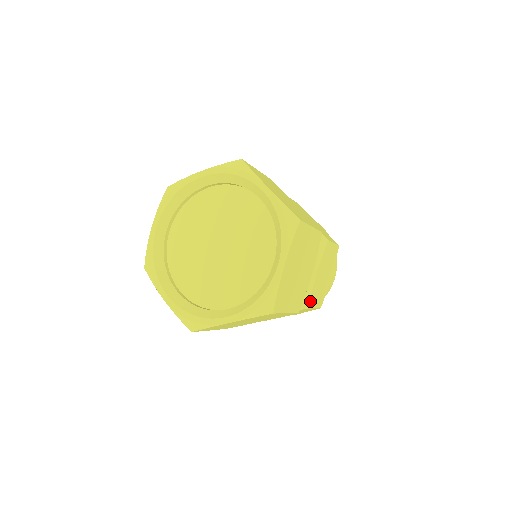
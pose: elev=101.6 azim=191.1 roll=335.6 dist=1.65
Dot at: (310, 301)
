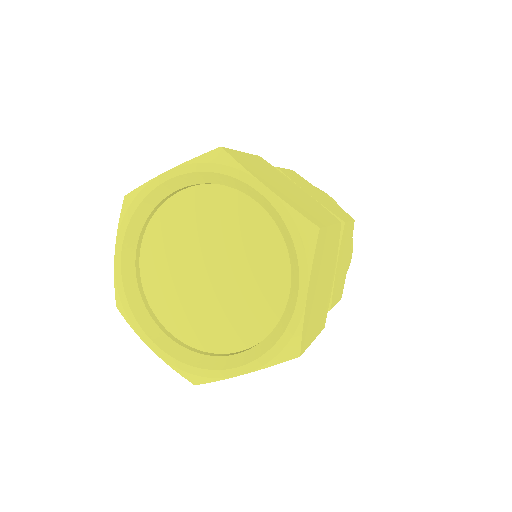
Dot at: (332, 301)
